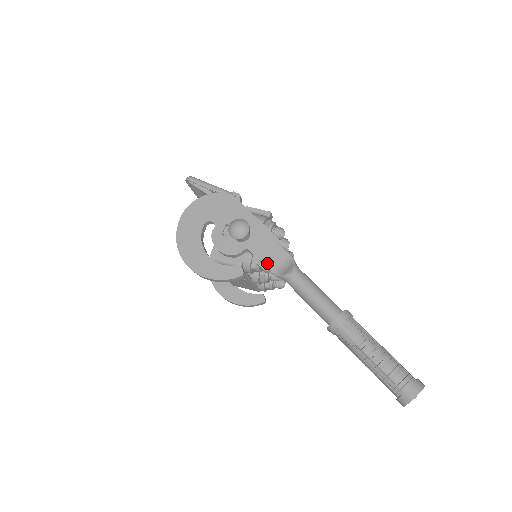
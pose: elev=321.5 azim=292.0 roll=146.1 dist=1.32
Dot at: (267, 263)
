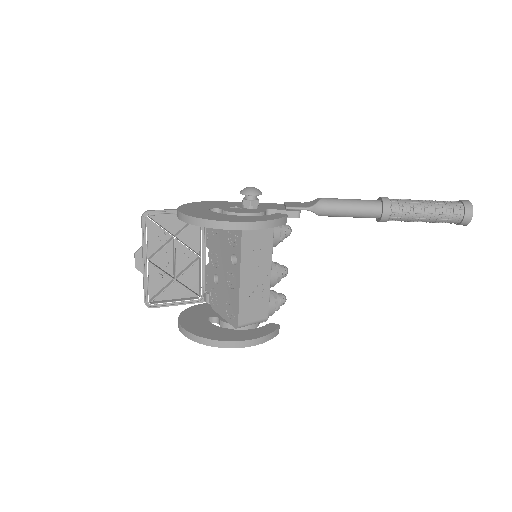
Dot at: (295, 206)
